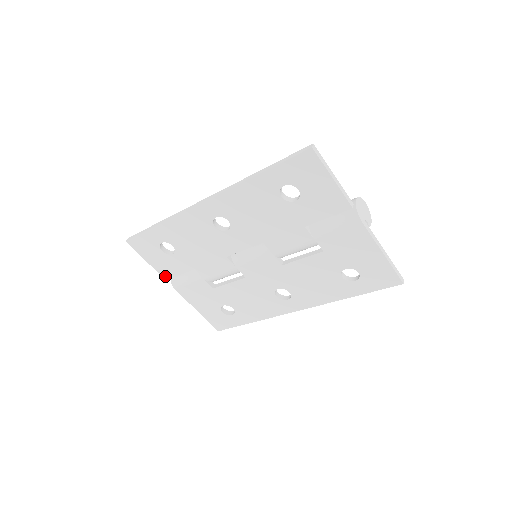
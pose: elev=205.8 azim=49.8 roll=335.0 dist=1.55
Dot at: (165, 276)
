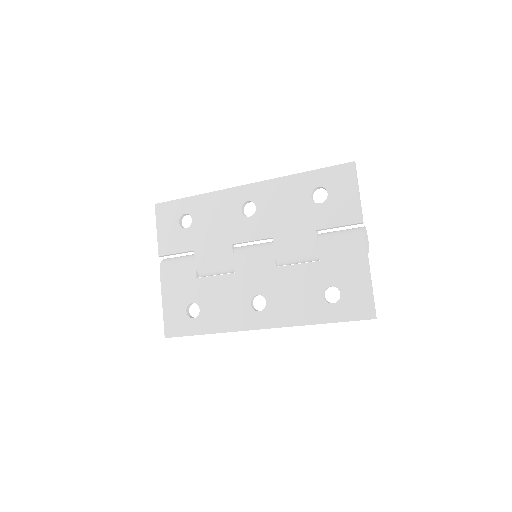
Dot at: (162, 251)
